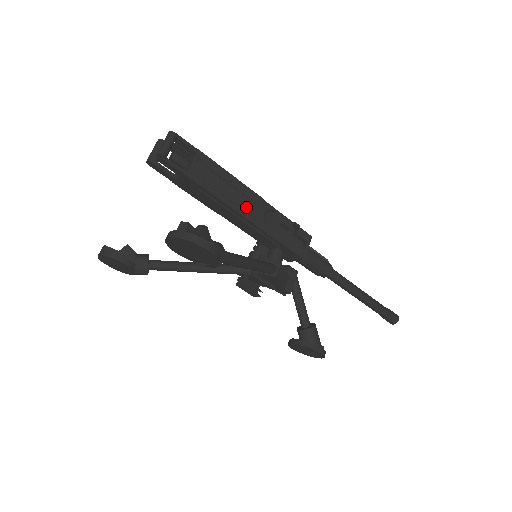
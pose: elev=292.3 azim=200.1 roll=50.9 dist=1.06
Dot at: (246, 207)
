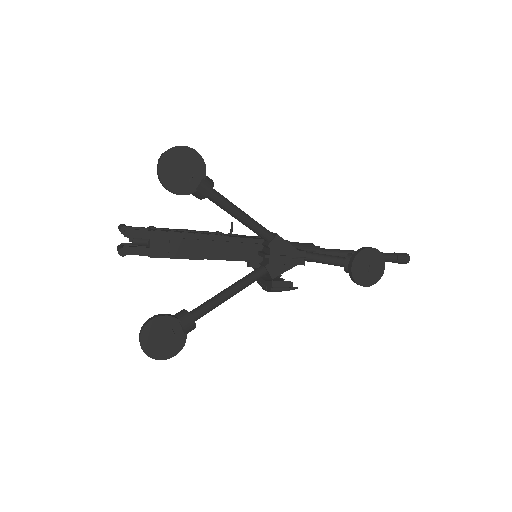
Dot at: (213, 234)
